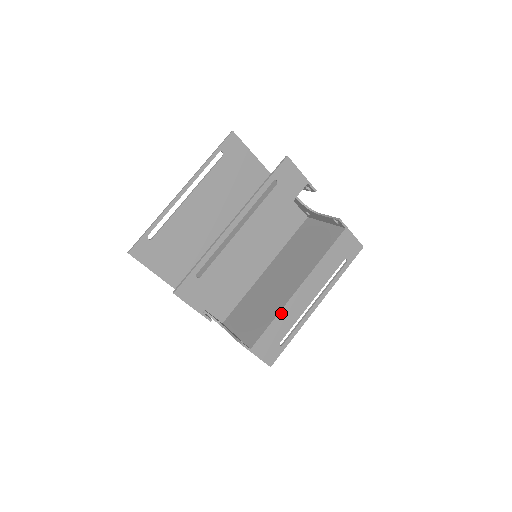
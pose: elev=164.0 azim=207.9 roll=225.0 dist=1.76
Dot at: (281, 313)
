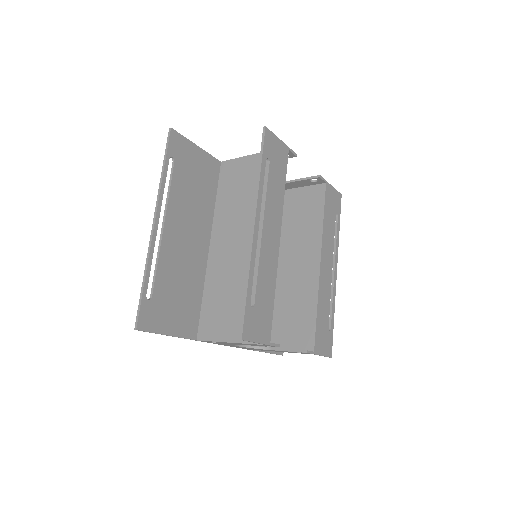
Dot at: (319, 298)
